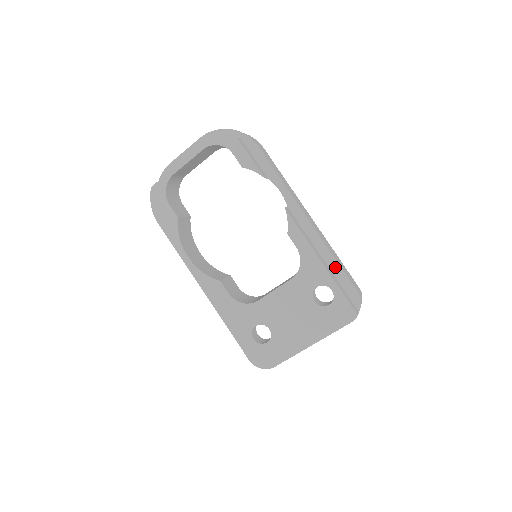
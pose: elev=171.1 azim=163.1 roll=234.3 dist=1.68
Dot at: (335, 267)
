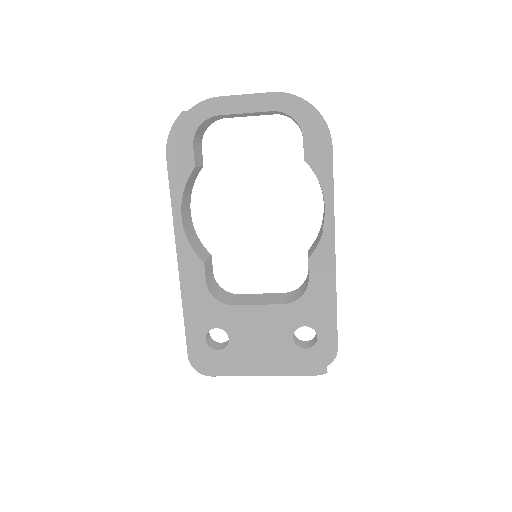
Dot at: (332, 314)
